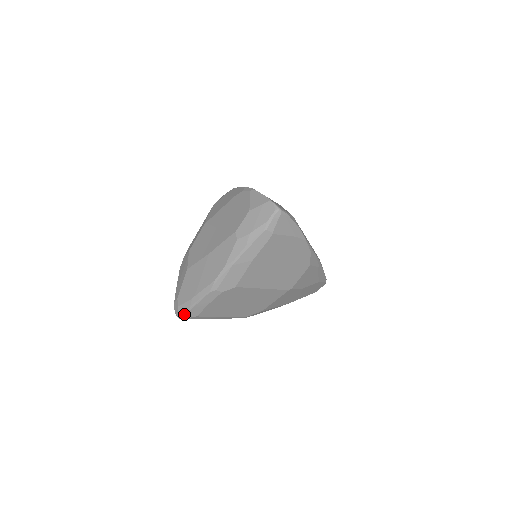
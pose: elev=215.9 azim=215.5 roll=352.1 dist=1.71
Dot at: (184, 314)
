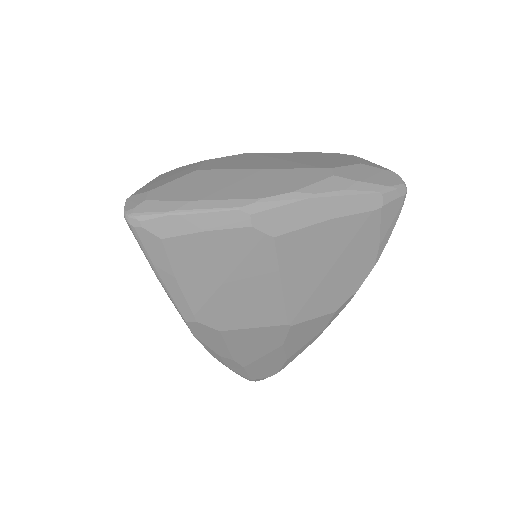
Dot at: (149, 216)
